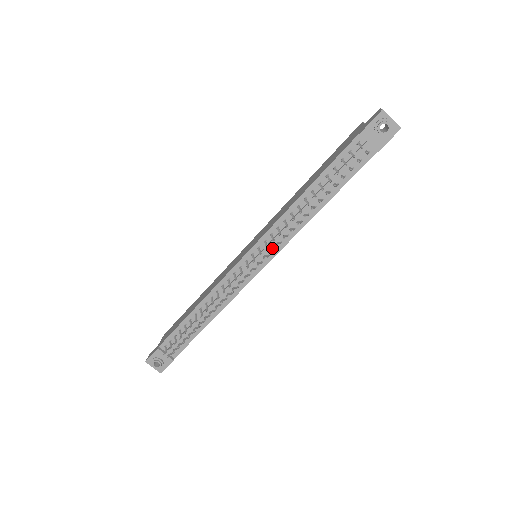
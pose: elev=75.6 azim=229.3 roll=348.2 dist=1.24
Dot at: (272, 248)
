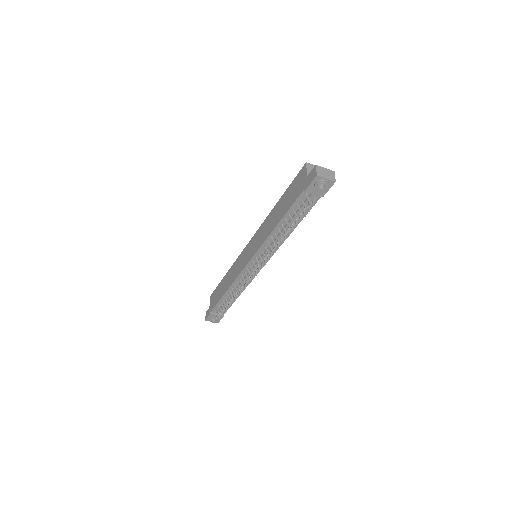
Dot at: (266, 256)
